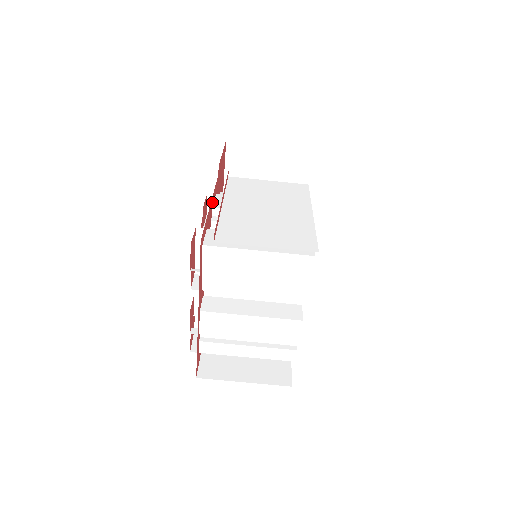
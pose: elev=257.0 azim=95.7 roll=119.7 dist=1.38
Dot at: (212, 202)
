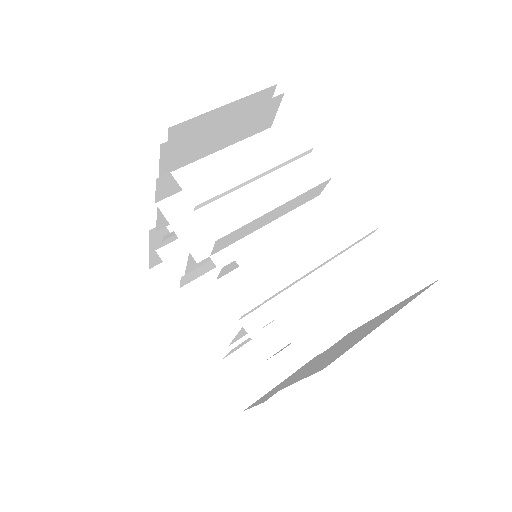
Dot at: occluded
